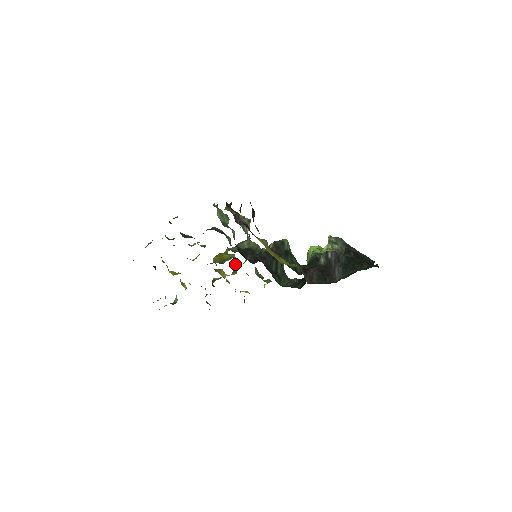
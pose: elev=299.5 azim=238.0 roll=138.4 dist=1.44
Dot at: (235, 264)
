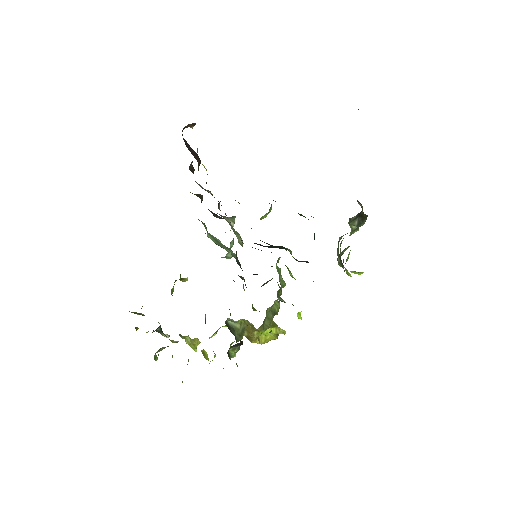
Dot at: occluded
